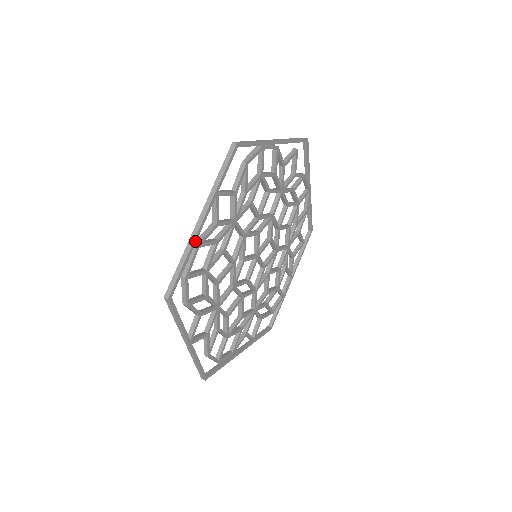
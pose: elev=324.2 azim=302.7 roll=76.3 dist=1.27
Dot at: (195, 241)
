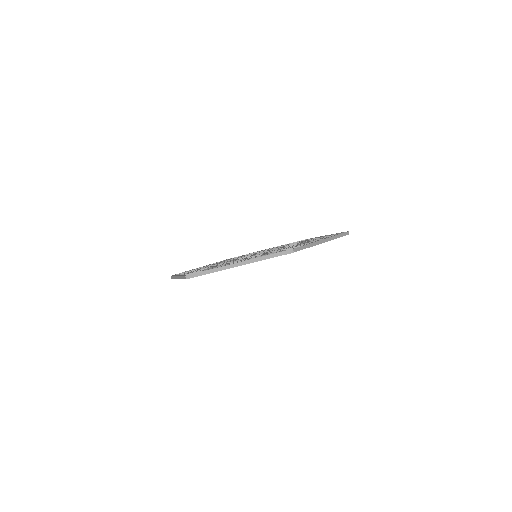
Dot at: occluded
